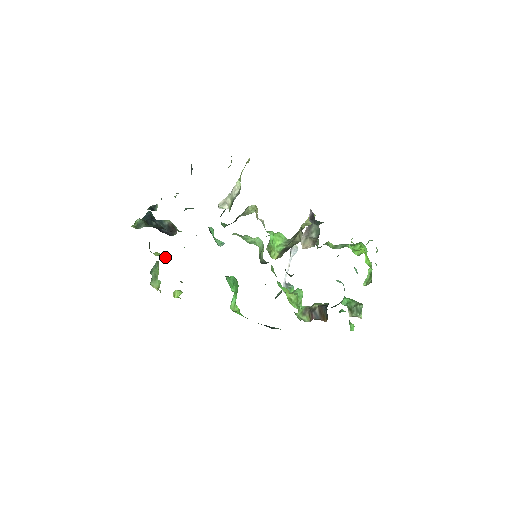
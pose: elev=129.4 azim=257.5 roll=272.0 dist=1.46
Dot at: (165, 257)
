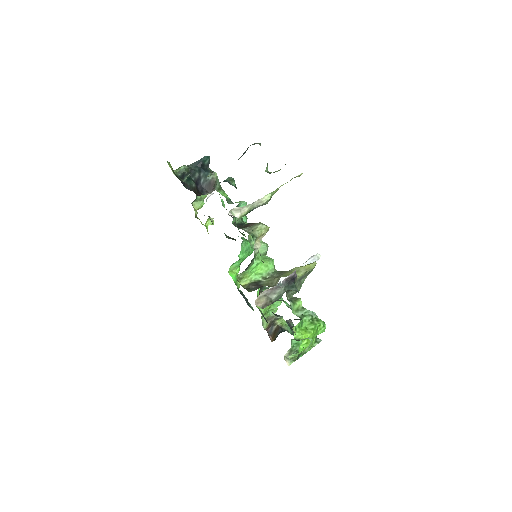
Dot at: (208, 194)
